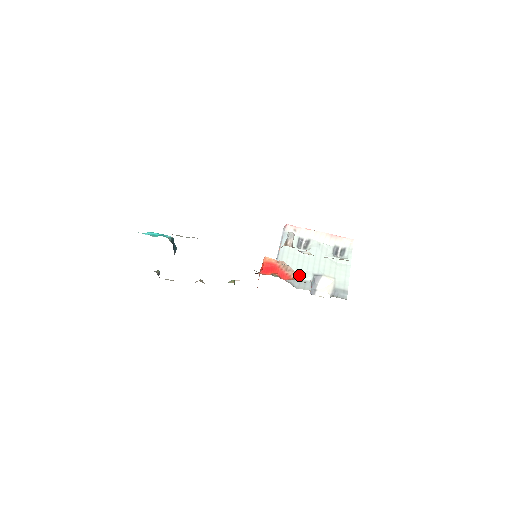
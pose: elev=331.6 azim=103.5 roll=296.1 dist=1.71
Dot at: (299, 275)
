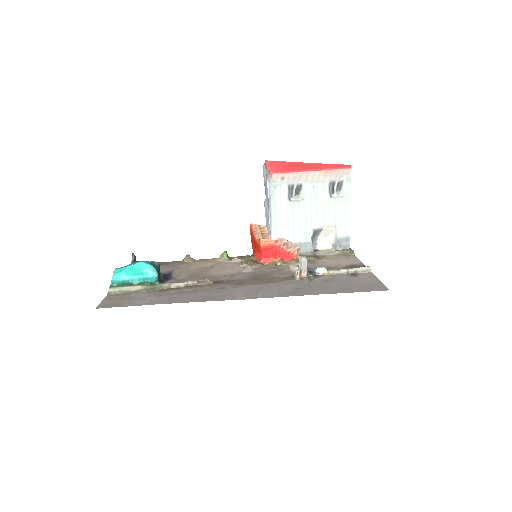
Dot at: (298, 237)
